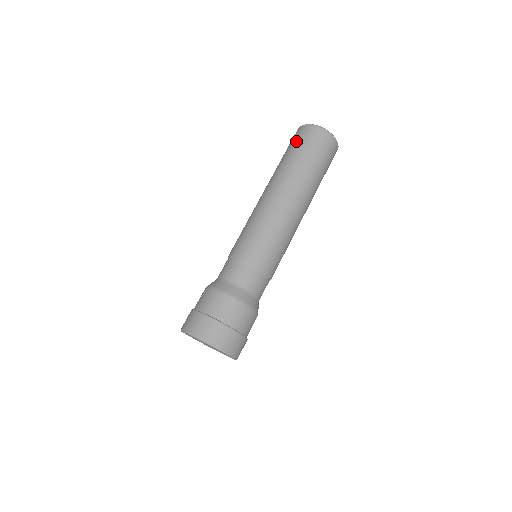
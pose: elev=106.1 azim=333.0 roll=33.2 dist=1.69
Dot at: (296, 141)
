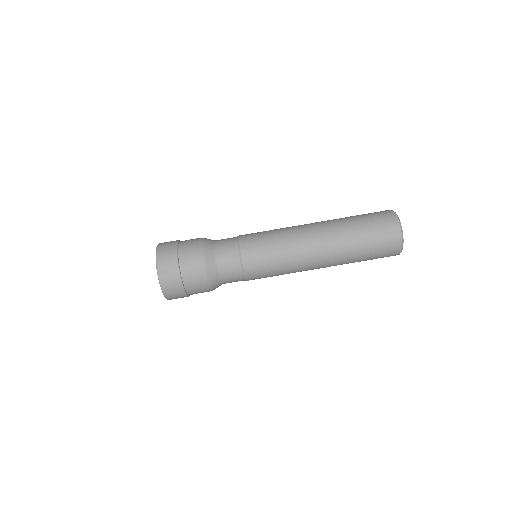
Dot at: occluded
